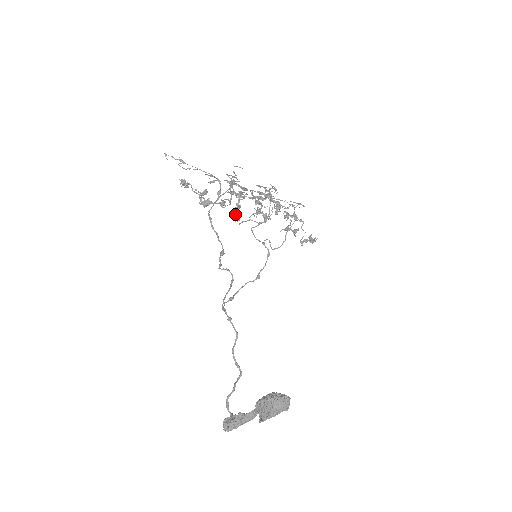
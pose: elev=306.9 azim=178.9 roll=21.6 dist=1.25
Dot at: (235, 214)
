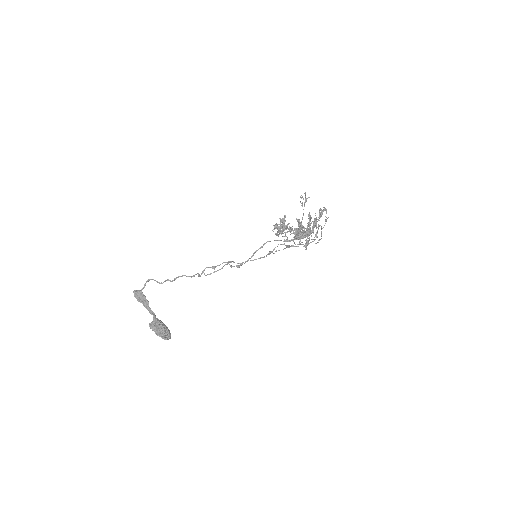
Dot at: occluded
